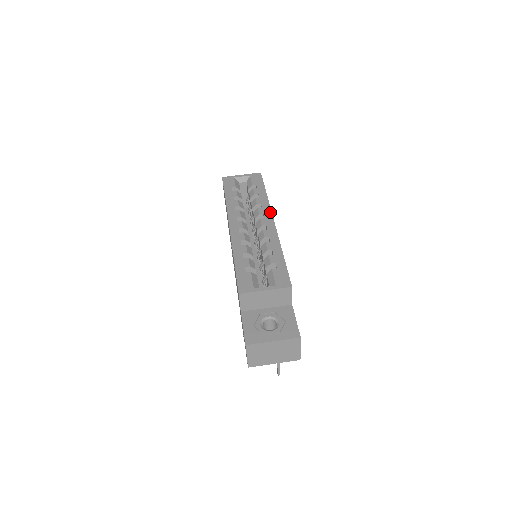
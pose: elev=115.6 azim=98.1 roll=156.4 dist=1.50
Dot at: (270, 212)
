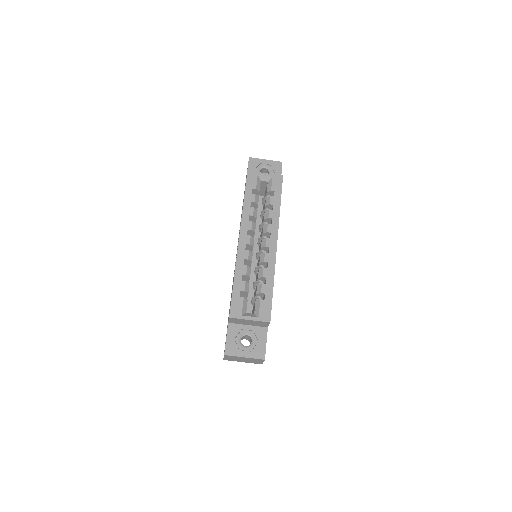
Dot at: (277, 232)
